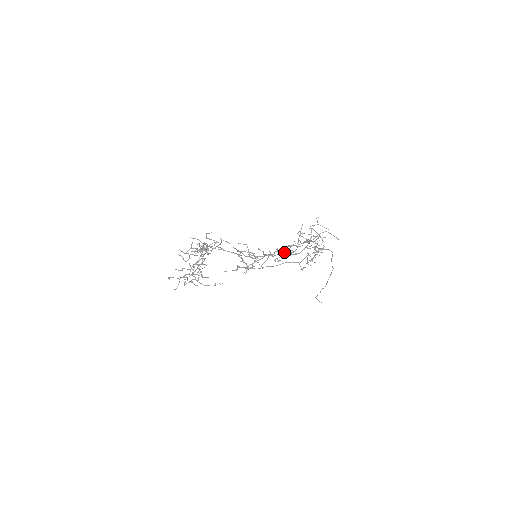
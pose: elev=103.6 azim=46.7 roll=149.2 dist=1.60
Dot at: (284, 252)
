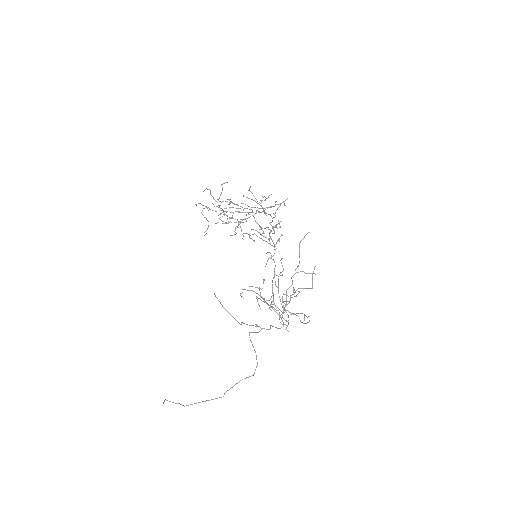
Dot at: occluded
